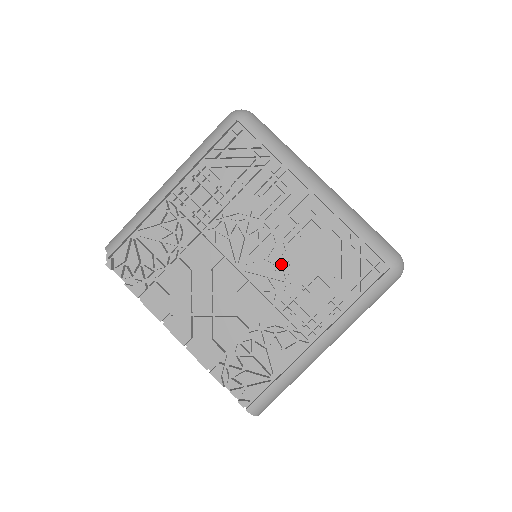
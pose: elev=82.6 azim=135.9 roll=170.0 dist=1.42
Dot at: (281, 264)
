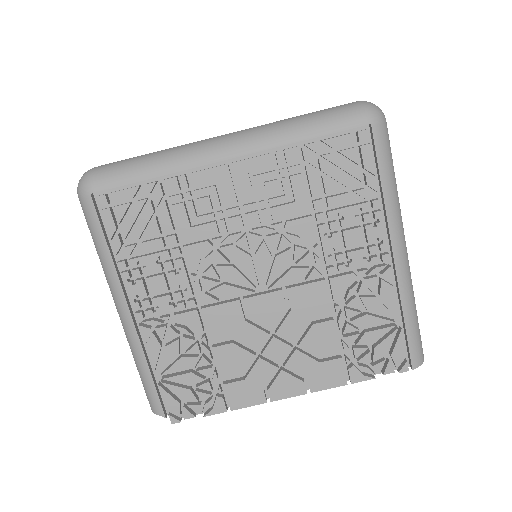
Dot at: (287, 244)
